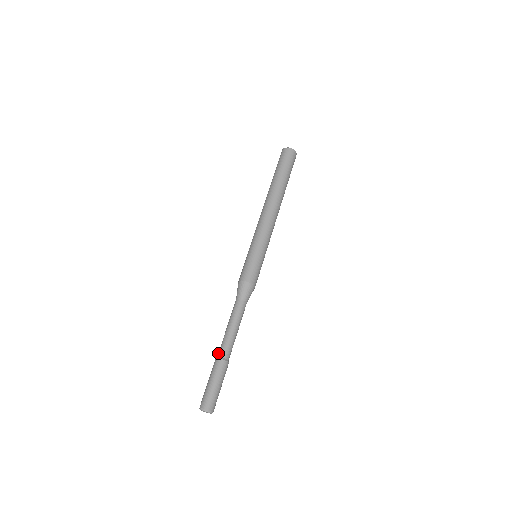
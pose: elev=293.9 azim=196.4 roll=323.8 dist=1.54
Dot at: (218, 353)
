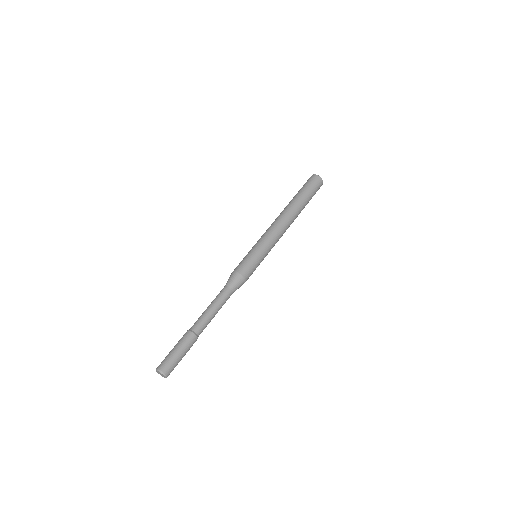
Dot at: occluded
